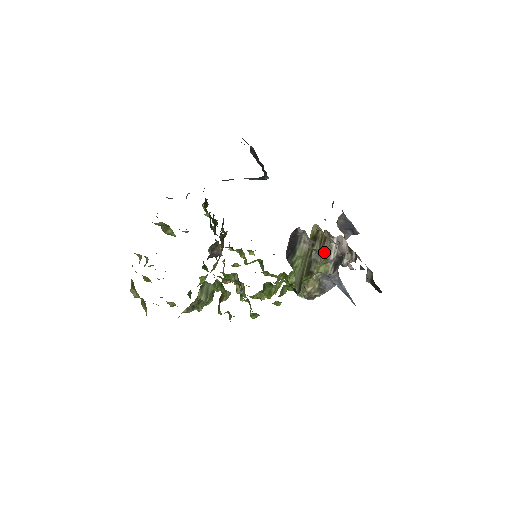
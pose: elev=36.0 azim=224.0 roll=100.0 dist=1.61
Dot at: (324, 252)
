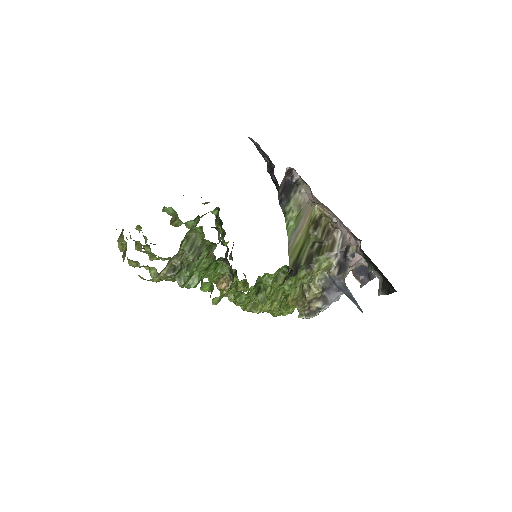
Dot at: (327, 245)
